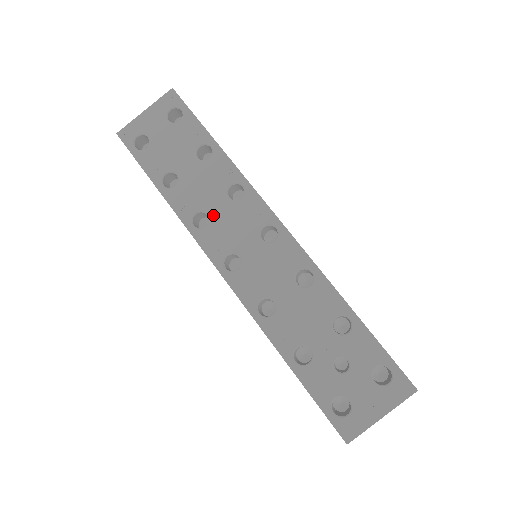
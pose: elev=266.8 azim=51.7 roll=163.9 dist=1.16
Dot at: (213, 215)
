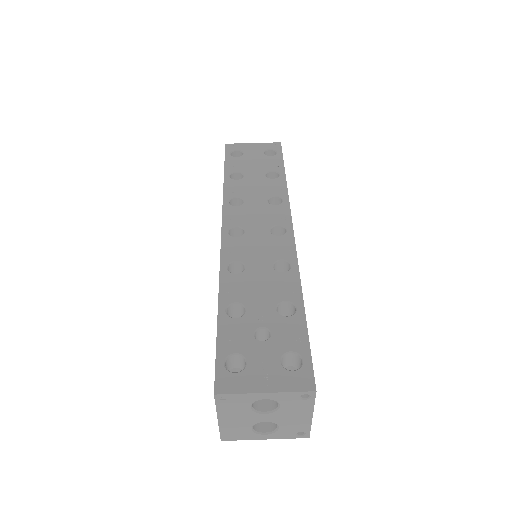
Dot at: (248, 203)
